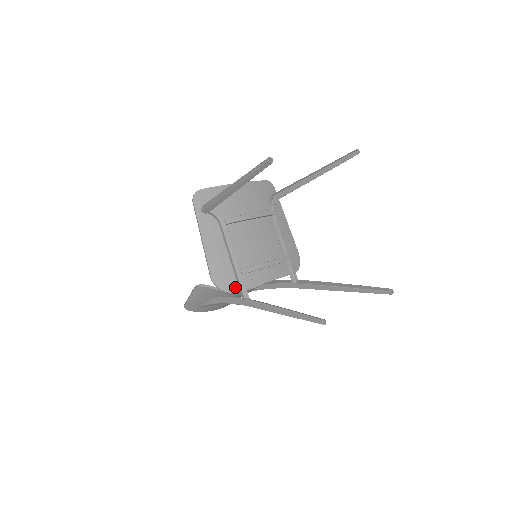
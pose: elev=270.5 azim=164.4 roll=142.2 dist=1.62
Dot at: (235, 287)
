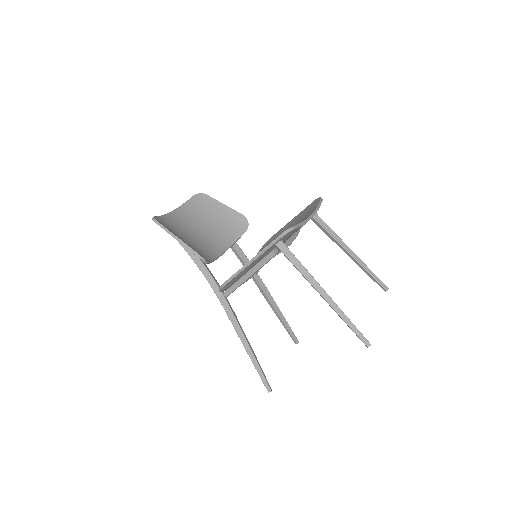
Dot at: (228, 288)
